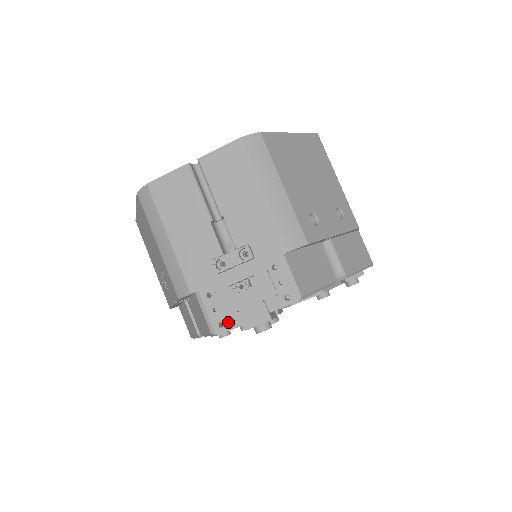
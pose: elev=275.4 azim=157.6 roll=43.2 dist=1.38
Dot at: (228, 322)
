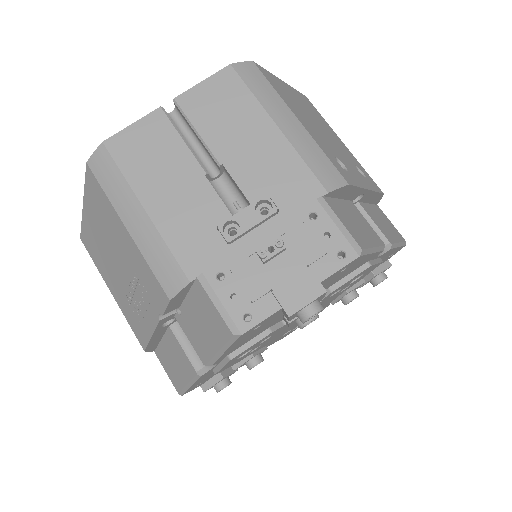
Dot at: (258, 310)
